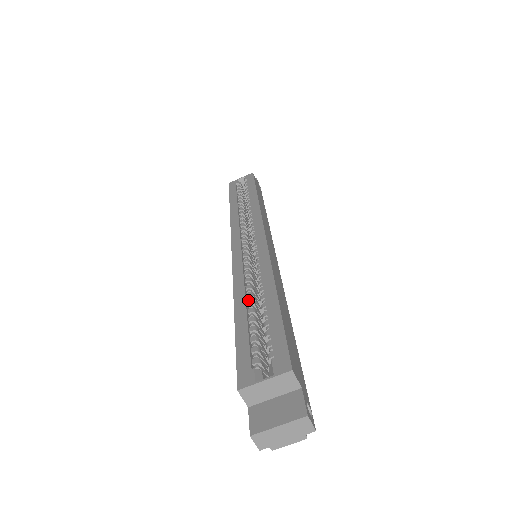
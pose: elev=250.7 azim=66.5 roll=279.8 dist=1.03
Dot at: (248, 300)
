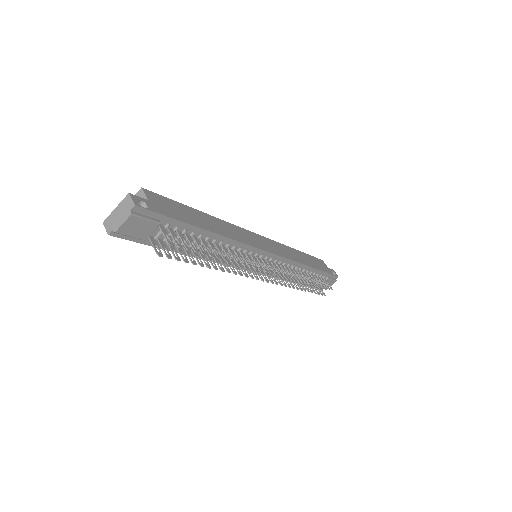
Dot at: occluded
